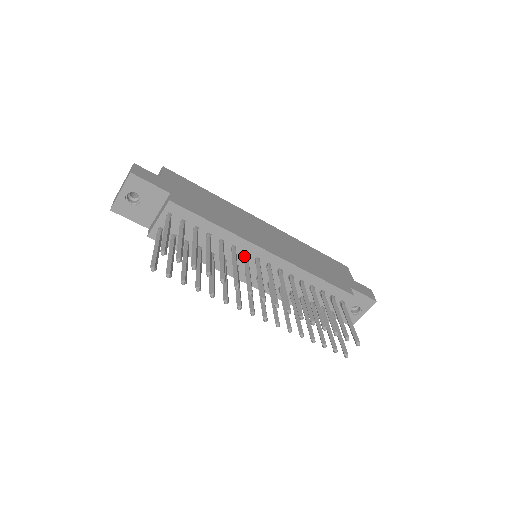
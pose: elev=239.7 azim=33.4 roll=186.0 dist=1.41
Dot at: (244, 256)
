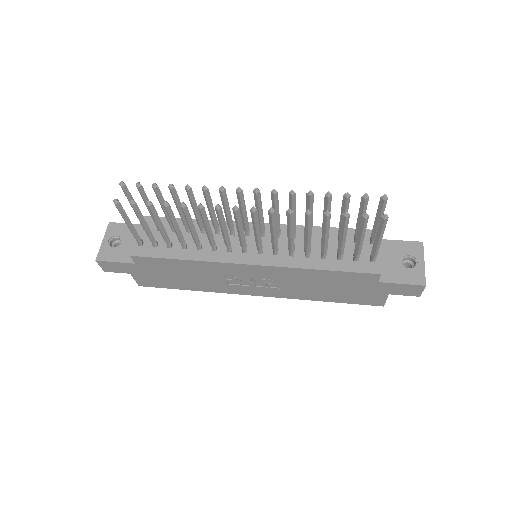
Dot at: (229, 228)
